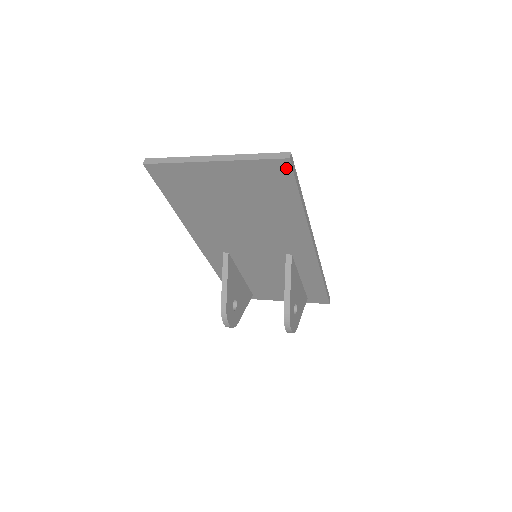
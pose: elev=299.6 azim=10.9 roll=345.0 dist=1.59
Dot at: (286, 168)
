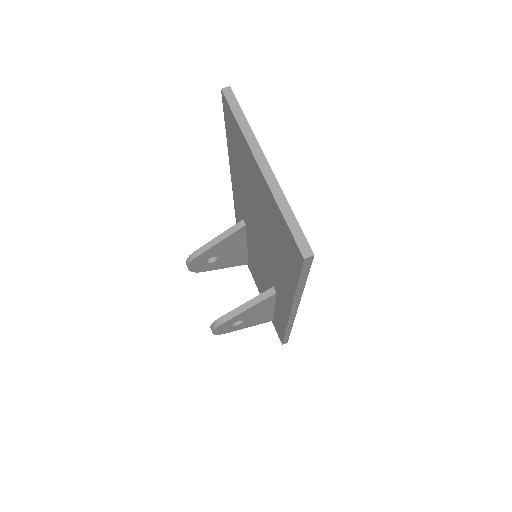
Dot at: (299, 258)
